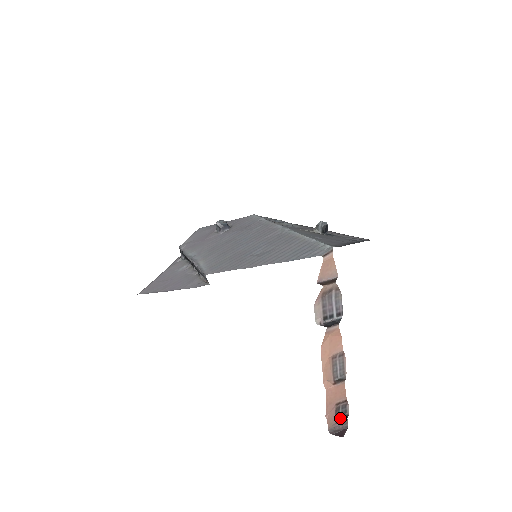
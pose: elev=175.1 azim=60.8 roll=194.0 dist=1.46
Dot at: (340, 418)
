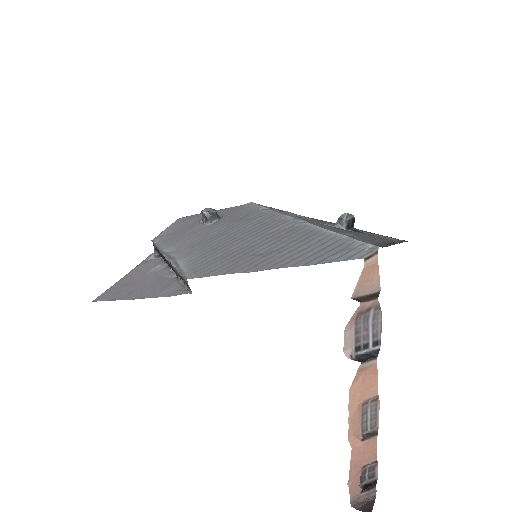
Dot at: (366, 485)
